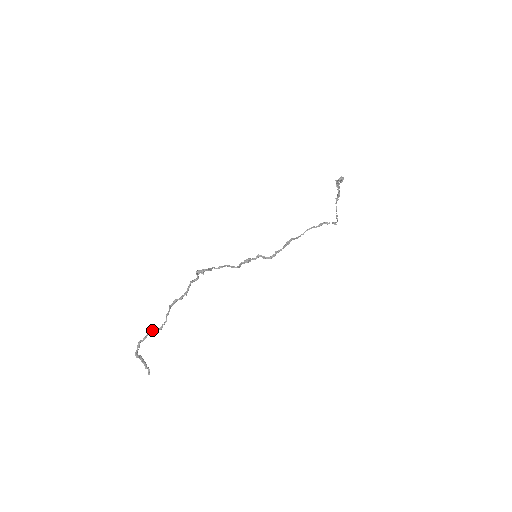
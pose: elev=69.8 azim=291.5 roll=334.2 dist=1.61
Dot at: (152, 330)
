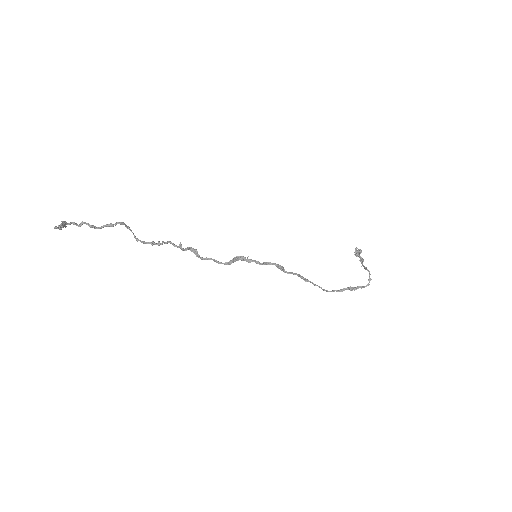
Dot at: (101, 227)
